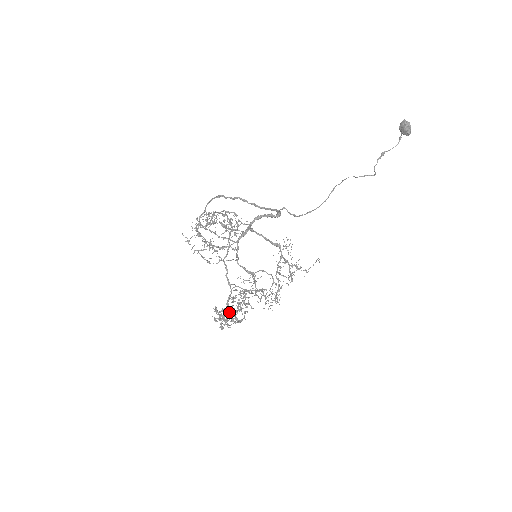
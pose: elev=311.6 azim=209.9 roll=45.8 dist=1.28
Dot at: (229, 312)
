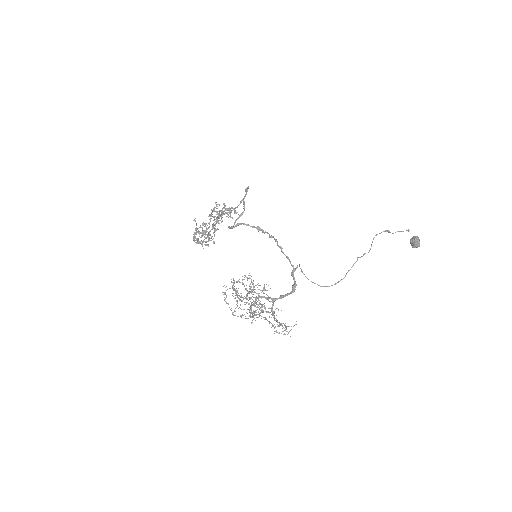
Dot at: occluded
